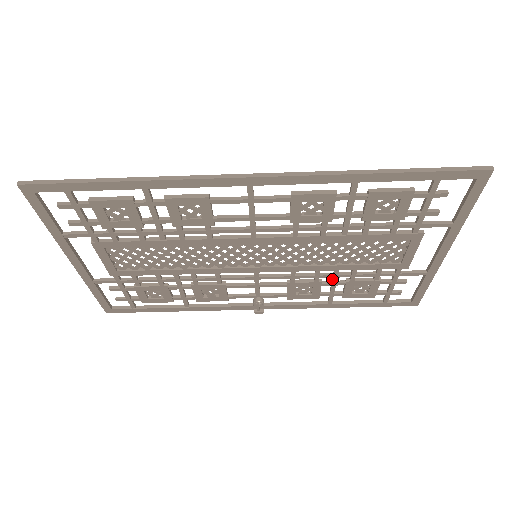
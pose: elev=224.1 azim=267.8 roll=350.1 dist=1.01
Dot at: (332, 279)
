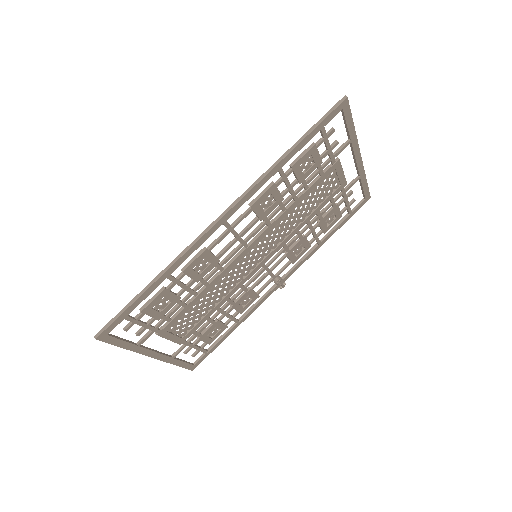
Dot at: occluded
